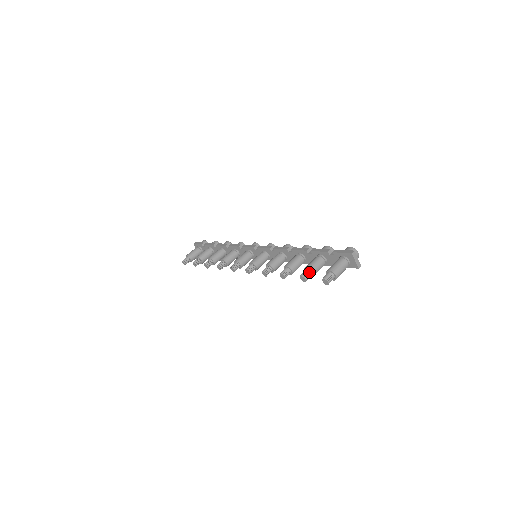
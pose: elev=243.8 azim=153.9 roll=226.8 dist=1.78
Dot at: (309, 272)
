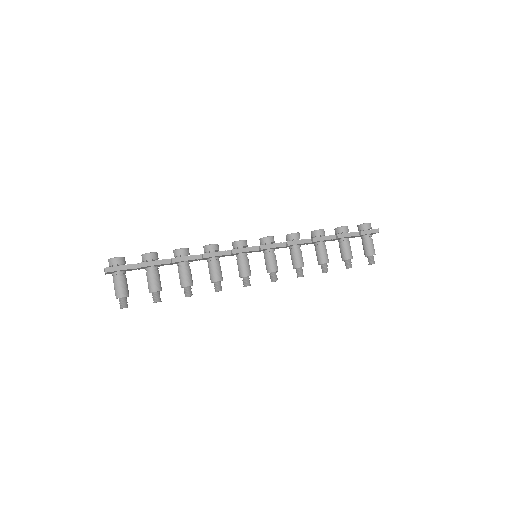
Dot at: occluded
